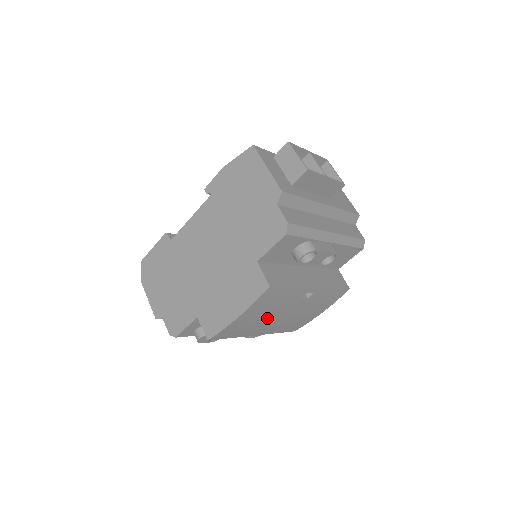
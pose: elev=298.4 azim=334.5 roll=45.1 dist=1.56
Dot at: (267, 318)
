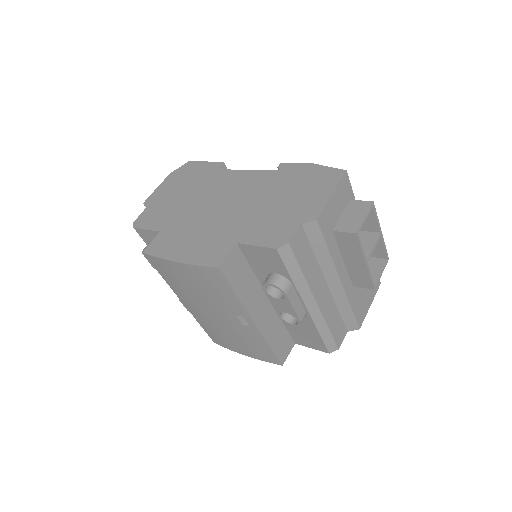
Dot at: (199, 296)
